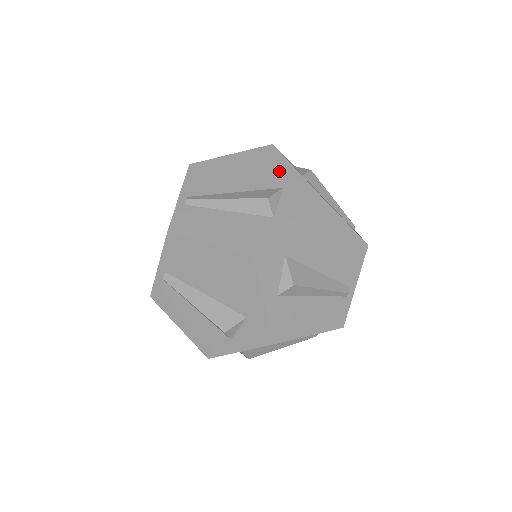
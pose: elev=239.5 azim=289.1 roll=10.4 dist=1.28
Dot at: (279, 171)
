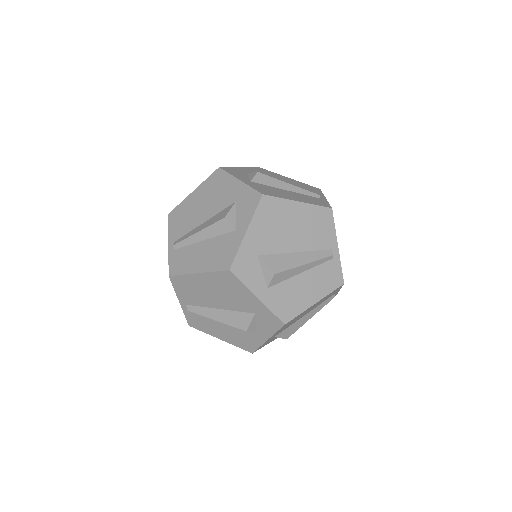
Dot at: (229, 189)
